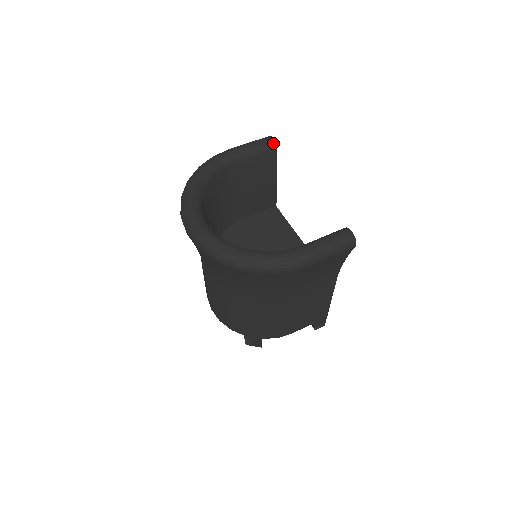
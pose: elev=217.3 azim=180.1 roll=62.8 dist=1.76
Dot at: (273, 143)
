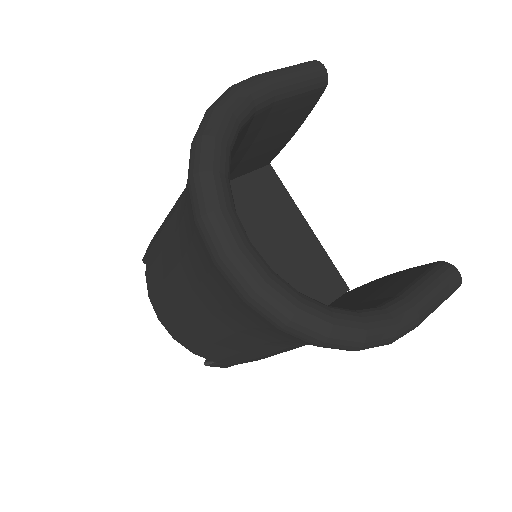
Dot at: (325, 77)
